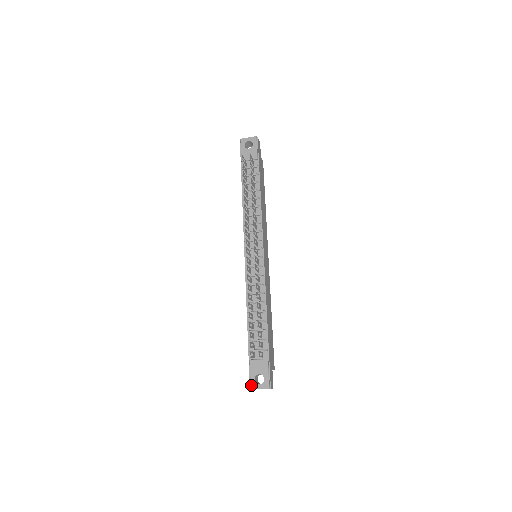
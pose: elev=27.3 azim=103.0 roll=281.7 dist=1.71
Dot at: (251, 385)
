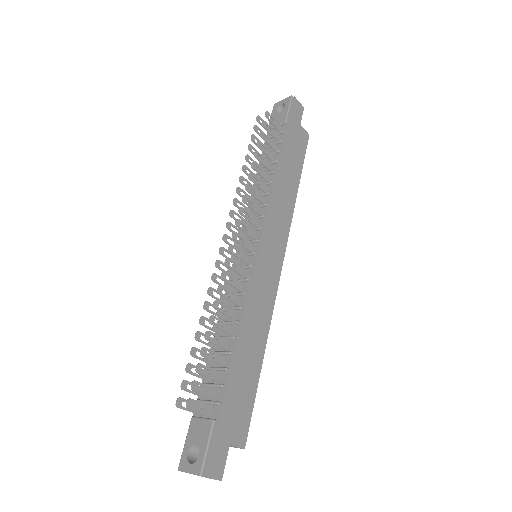
Dot at: (180, 462)
